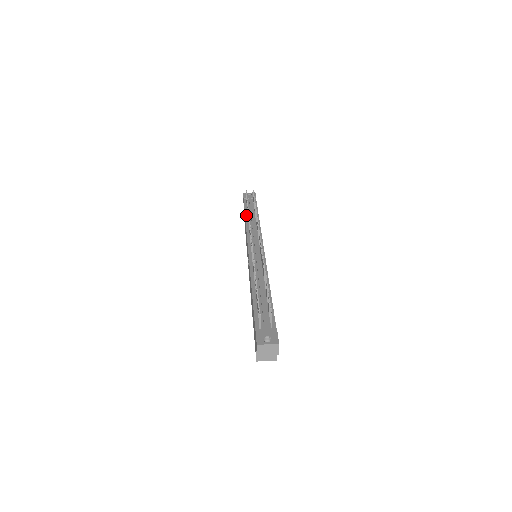
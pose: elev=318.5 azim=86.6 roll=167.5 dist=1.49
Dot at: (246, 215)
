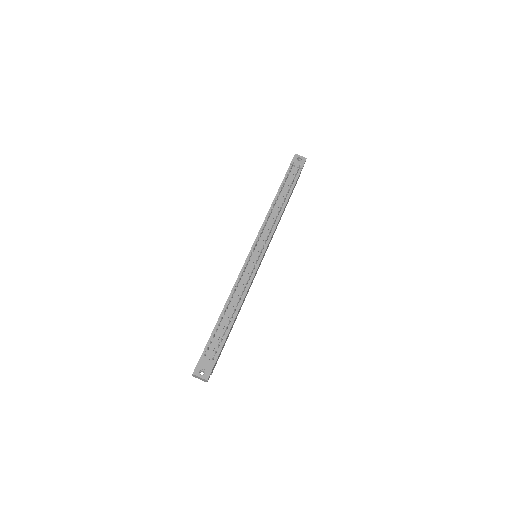
Dot at: (277, 195)
